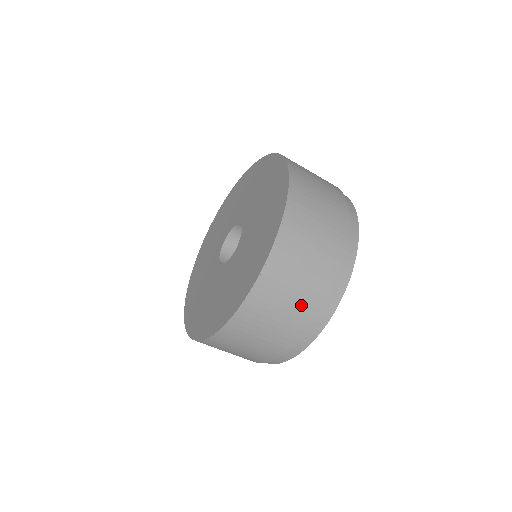
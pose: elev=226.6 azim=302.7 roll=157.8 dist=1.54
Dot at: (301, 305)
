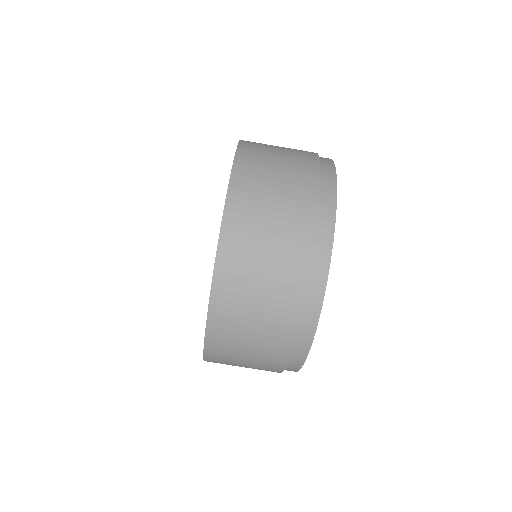
Dot at: (278, 287)
